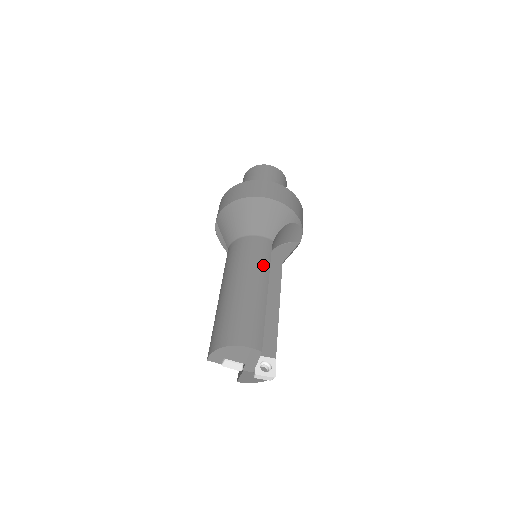
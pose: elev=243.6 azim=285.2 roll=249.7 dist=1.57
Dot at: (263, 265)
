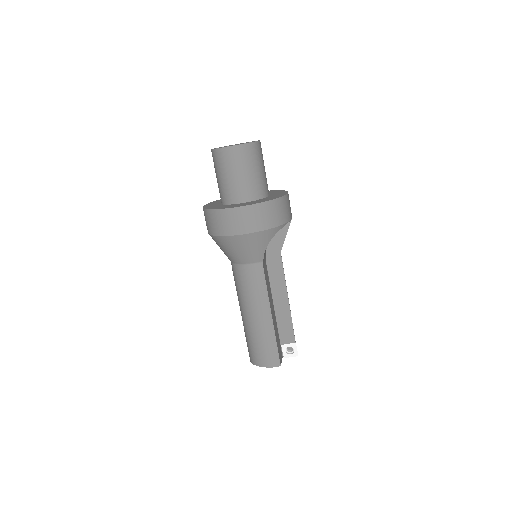
Dot at: (261, 295)
